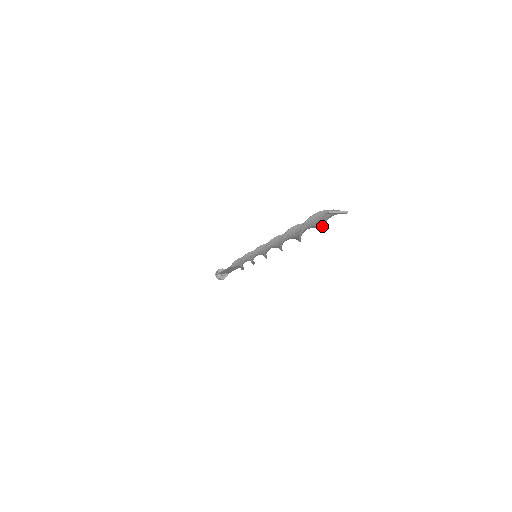
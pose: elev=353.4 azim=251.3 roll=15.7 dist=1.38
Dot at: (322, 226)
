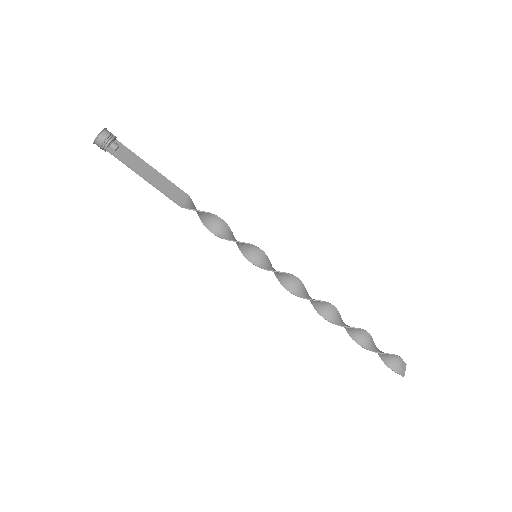
Dot at: (383, 359)
